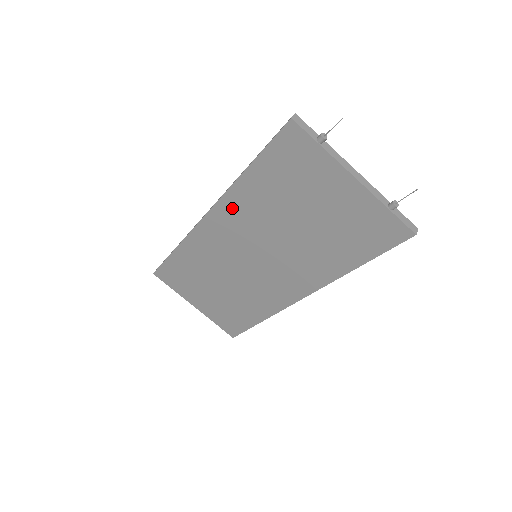
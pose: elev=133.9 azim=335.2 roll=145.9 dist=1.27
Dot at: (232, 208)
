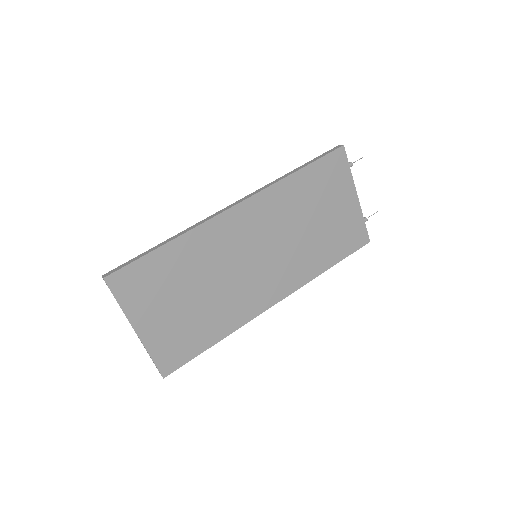
Dot at: (268, 201)
